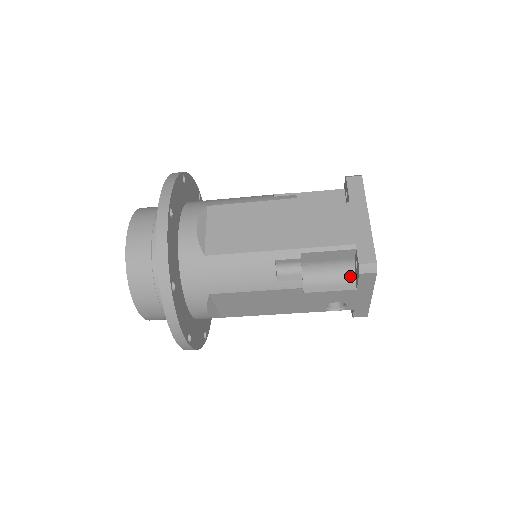
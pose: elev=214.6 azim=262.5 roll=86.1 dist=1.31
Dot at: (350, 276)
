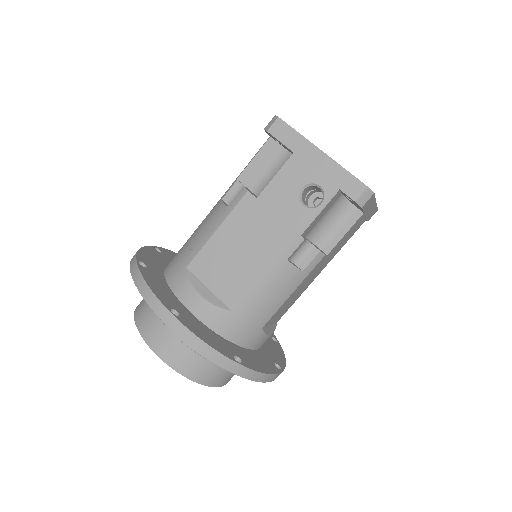
Dot at: occluded
